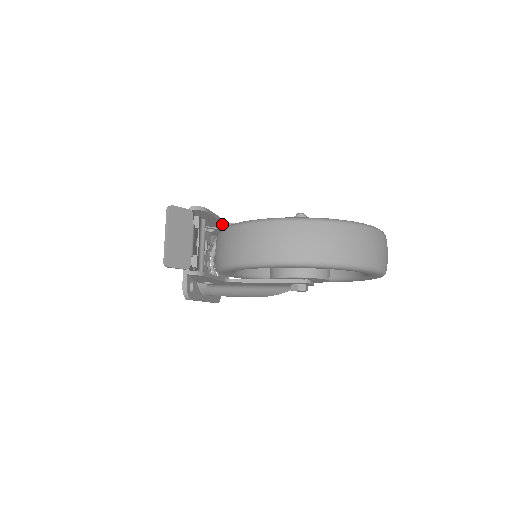
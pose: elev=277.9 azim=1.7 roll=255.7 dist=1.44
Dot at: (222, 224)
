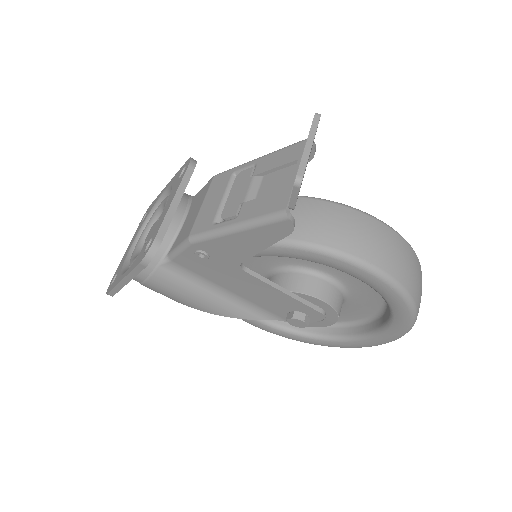
Dot at: occluded
